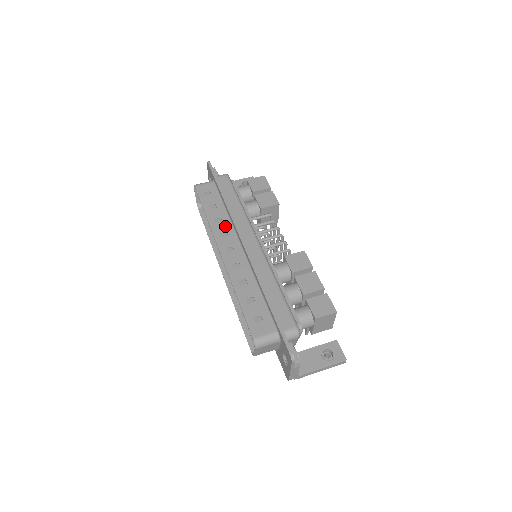
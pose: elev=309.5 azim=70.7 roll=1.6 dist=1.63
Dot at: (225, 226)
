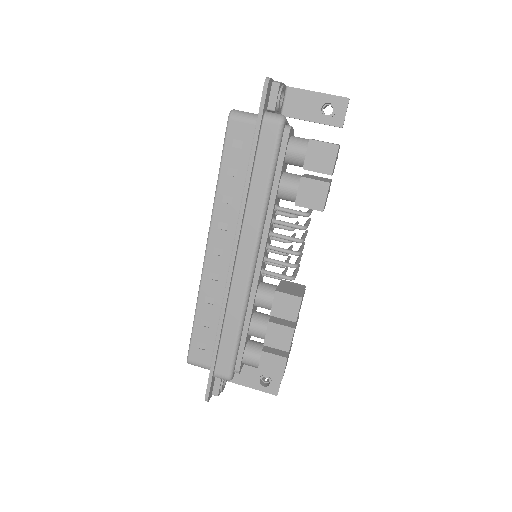
Dot at: (230, 214)
